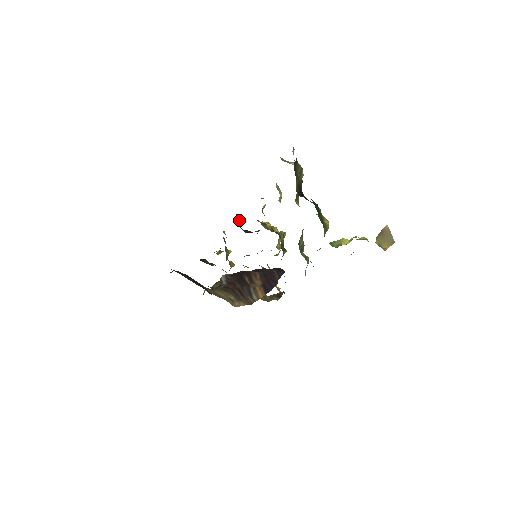
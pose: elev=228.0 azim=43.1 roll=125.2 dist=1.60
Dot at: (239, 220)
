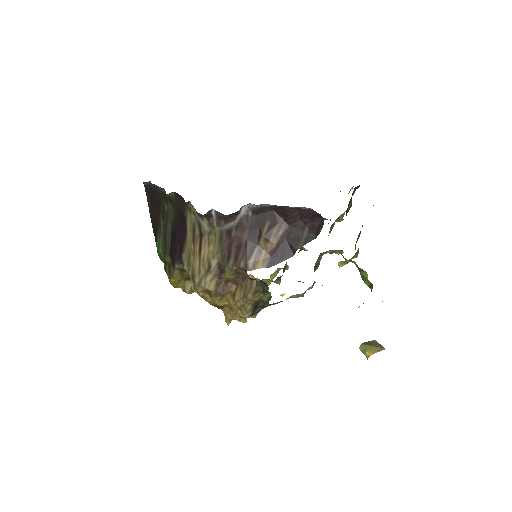
Dot at: occluded
